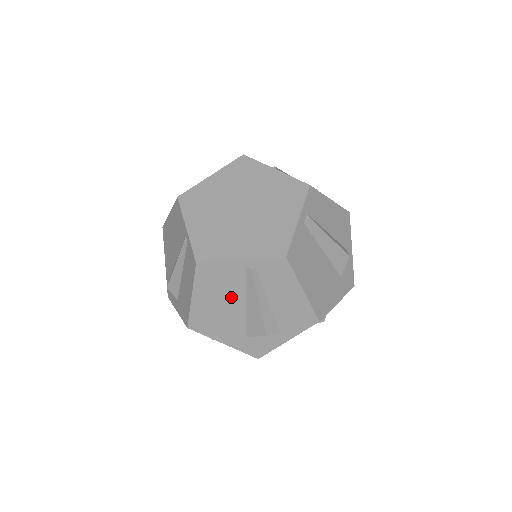
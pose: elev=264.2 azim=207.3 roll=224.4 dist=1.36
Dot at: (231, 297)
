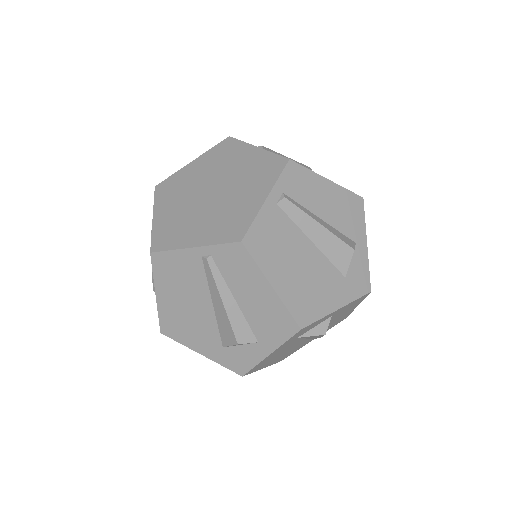
Dot at: (195, 295)
